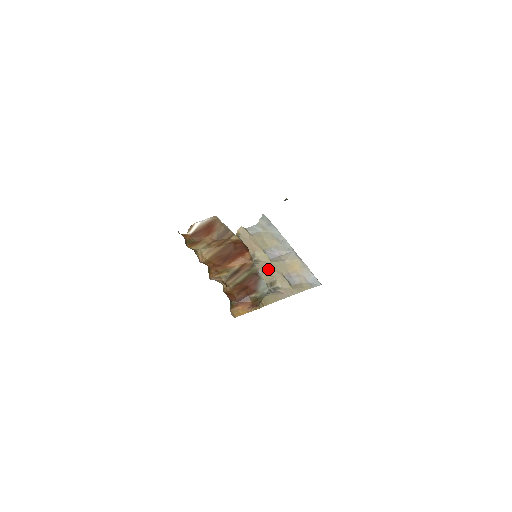
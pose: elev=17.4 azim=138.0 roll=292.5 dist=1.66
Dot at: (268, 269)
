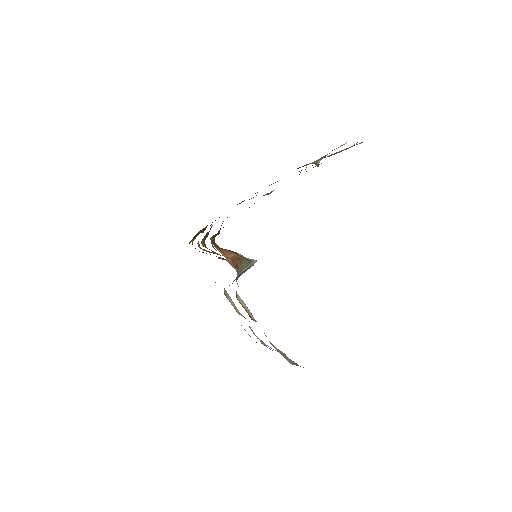
Dot at: occluded
